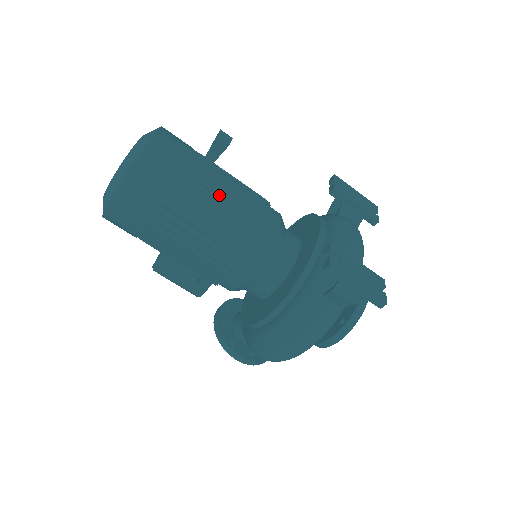
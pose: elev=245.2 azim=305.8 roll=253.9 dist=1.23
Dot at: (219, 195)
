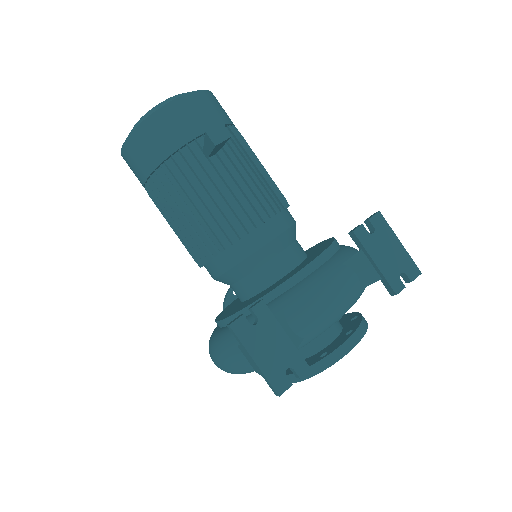
Dot at: (206, 189)
